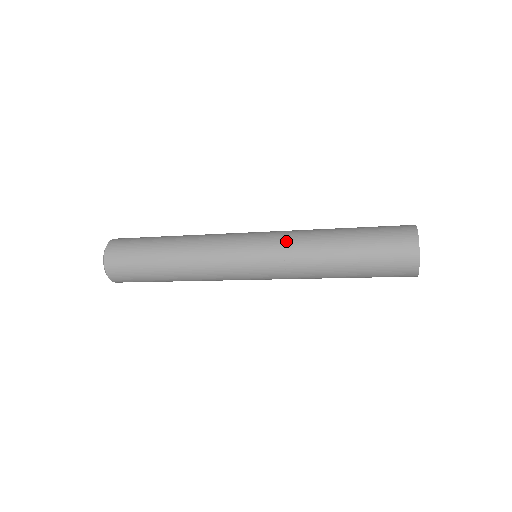
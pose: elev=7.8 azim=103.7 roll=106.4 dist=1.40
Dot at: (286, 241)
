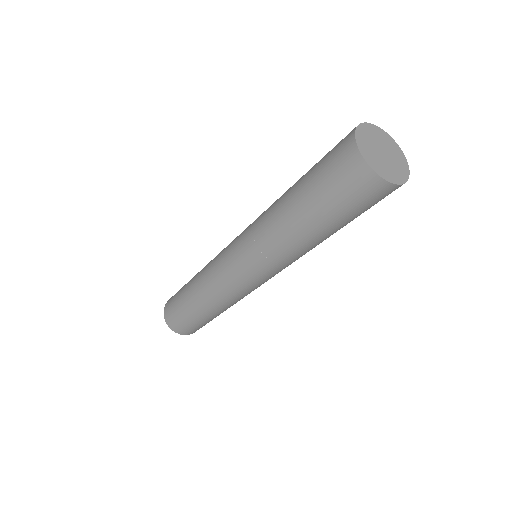
Dot at: occluded
